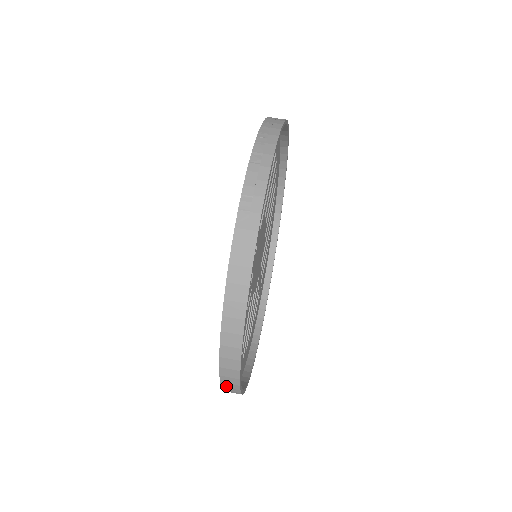
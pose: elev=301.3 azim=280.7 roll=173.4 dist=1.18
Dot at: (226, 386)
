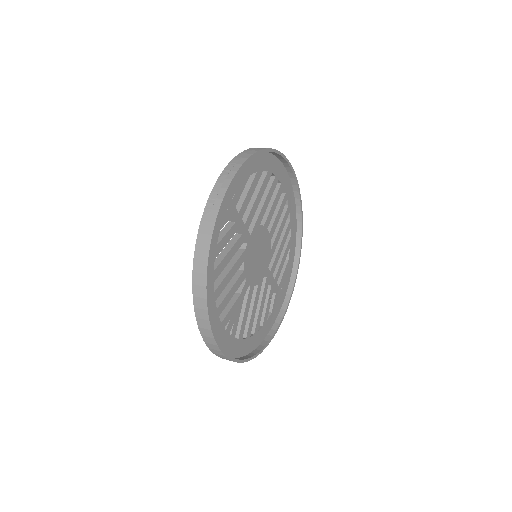
Dot at: (211, 347)
